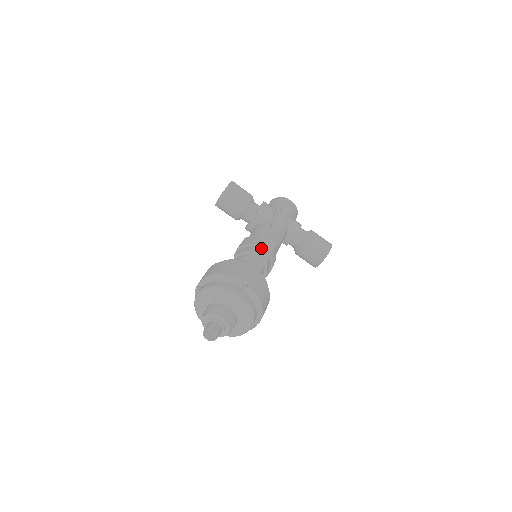
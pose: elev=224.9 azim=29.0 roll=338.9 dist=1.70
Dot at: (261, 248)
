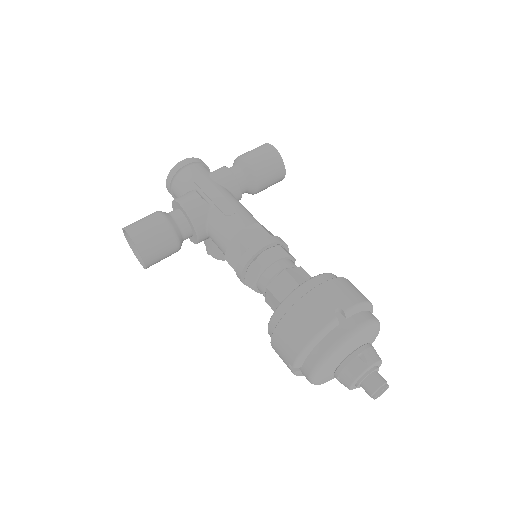
Dot at: (263, 250)
